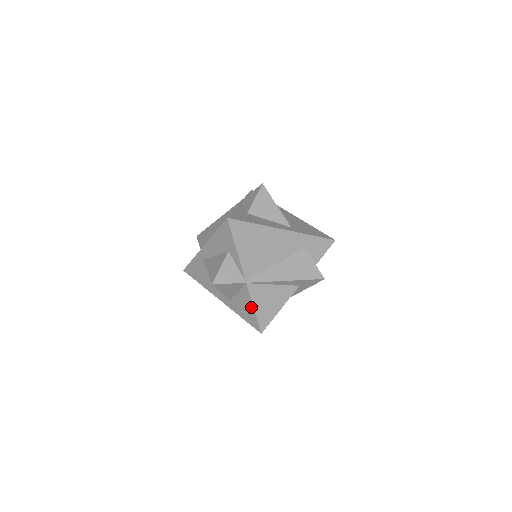
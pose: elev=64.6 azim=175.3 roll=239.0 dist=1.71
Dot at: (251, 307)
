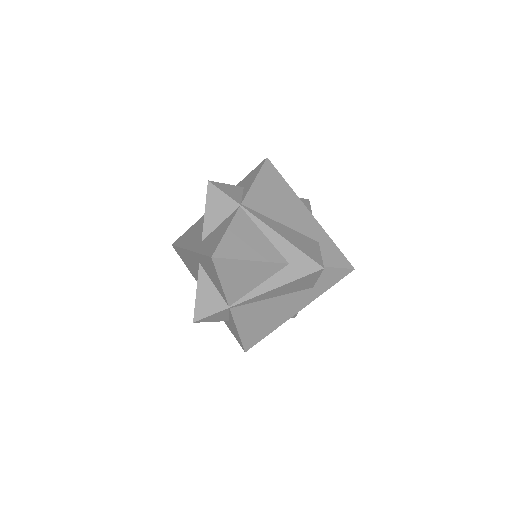
Dot at: (224, 230)
